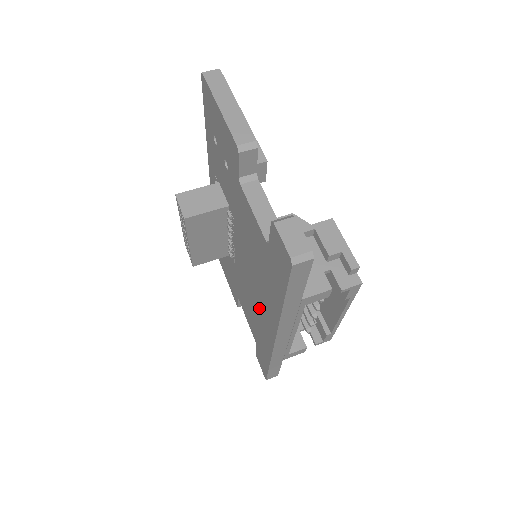
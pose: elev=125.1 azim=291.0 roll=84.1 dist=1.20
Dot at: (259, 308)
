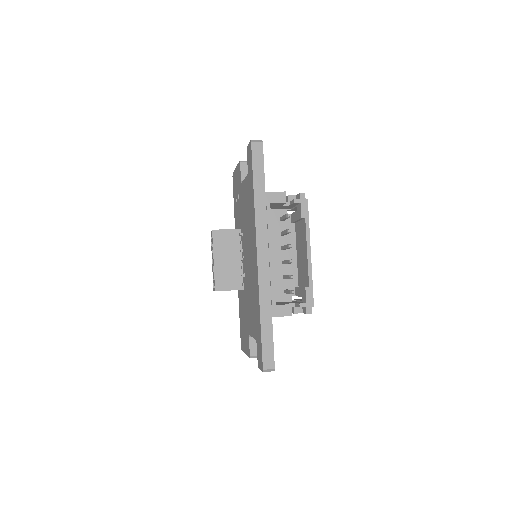
Dot at: (252, 264)
